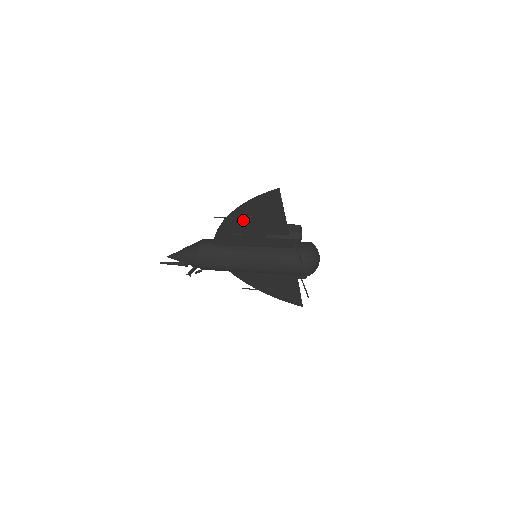
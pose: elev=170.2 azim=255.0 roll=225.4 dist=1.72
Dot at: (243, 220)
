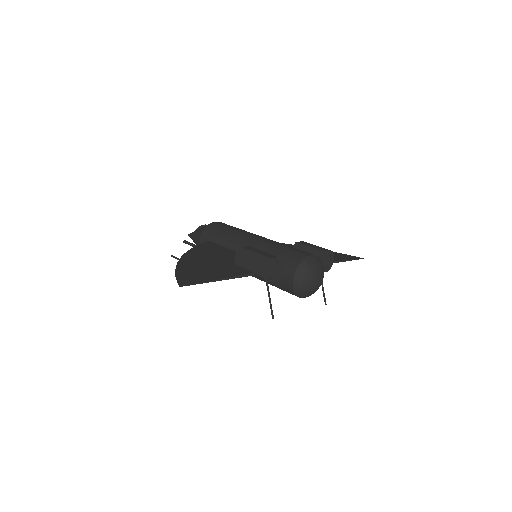
Dot at: occluded
